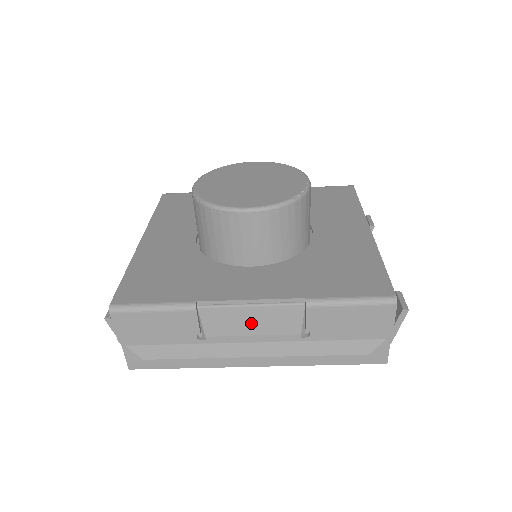
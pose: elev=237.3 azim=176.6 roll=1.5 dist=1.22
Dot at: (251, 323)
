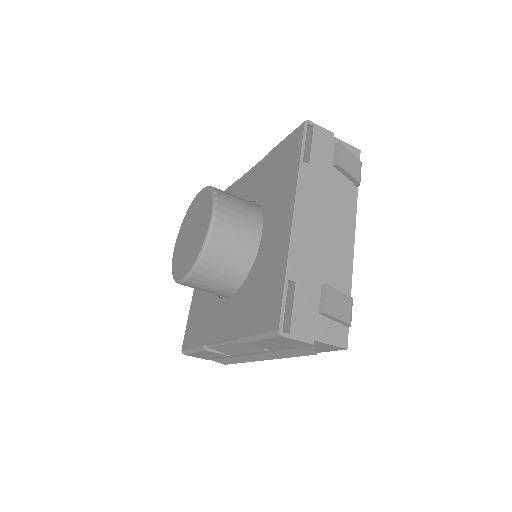
Dot at: (237, 349)
